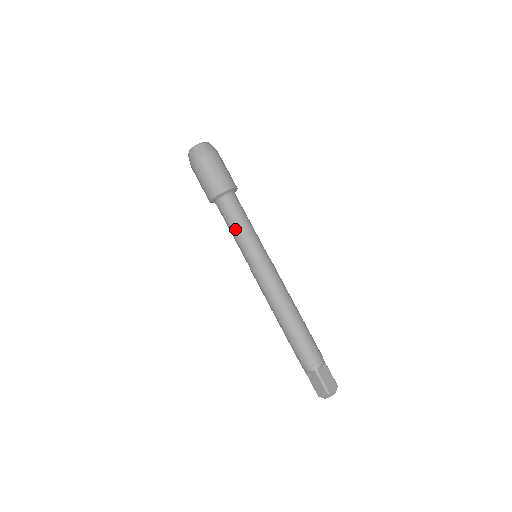
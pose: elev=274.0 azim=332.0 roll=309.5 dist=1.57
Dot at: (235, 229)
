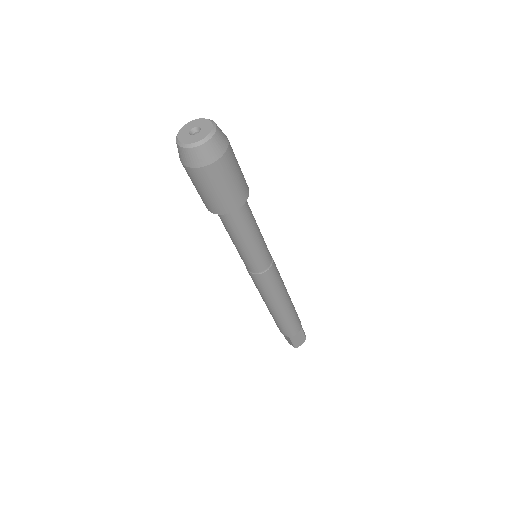
Dot at: (235, 242)
